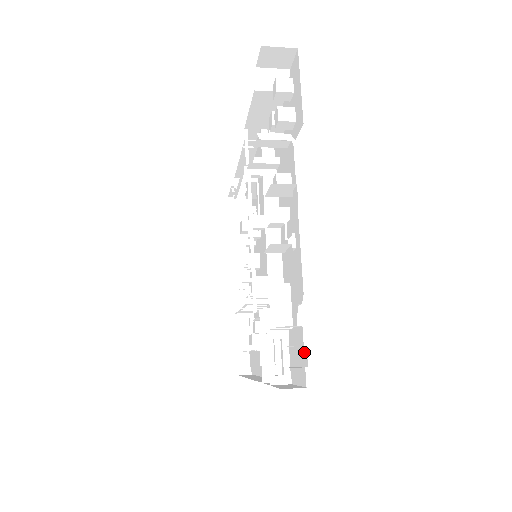
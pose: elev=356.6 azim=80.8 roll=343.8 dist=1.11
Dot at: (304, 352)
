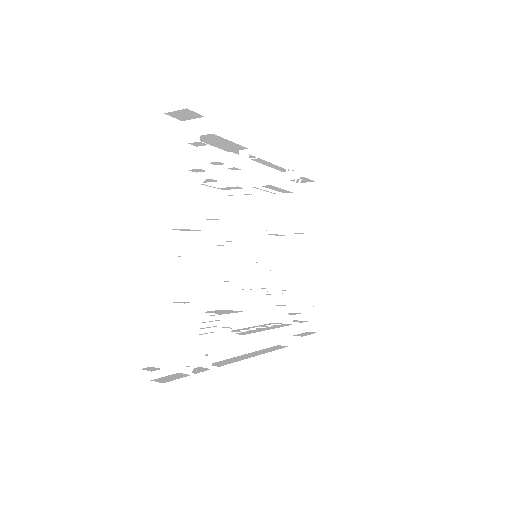
Dot at: occluded
